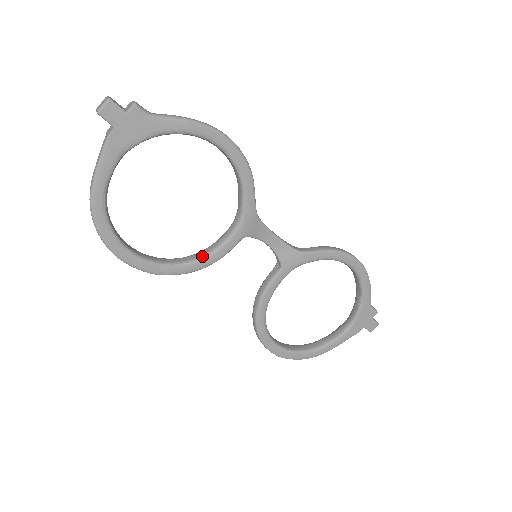
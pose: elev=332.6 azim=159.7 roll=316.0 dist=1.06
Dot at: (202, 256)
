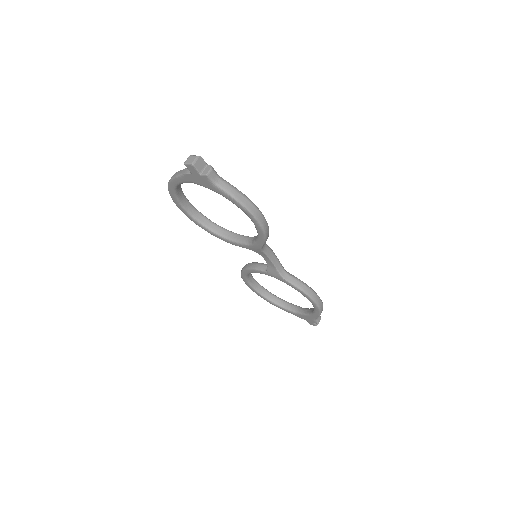
Dot at: (222, 235)
